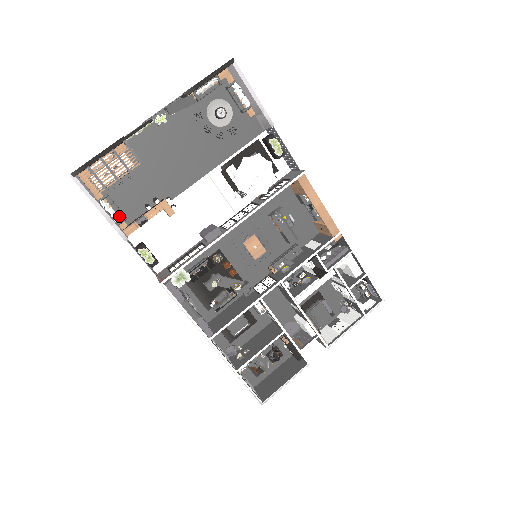
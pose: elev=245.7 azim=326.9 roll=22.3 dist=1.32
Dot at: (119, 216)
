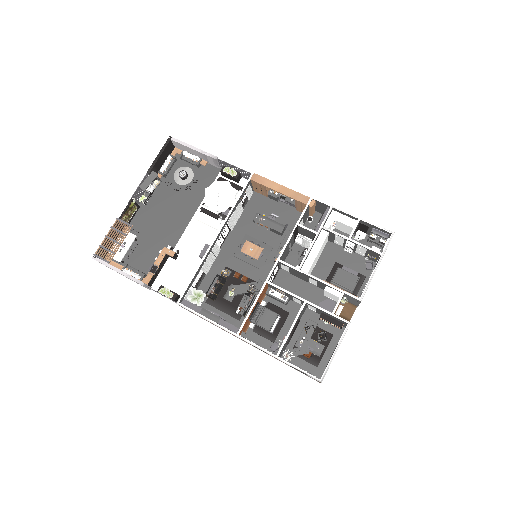
Dot at: (140, 275)
